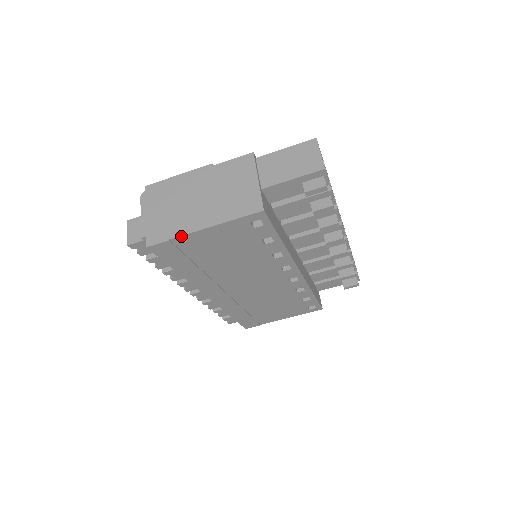
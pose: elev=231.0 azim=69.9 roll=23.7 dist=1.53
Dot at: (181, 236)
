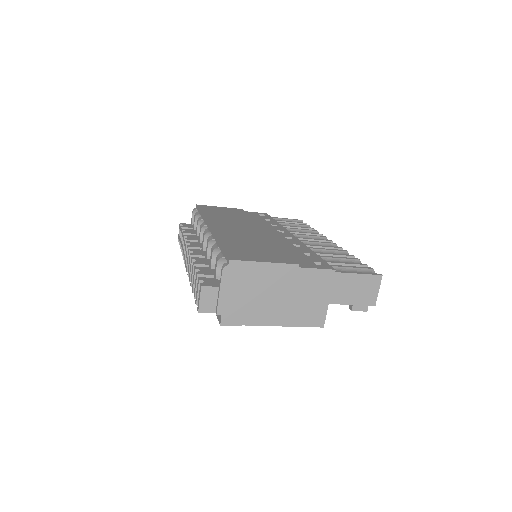
Dot at: (253, 325)
